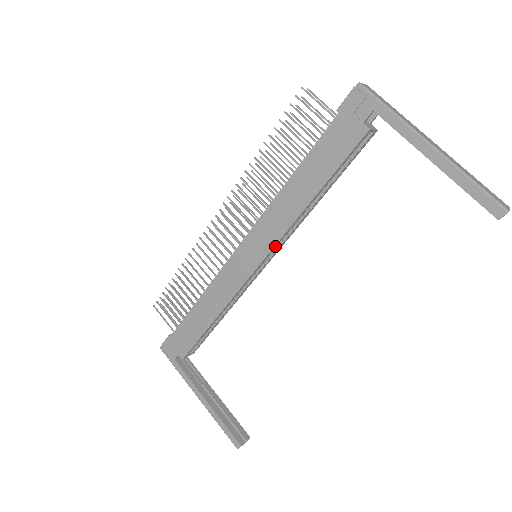
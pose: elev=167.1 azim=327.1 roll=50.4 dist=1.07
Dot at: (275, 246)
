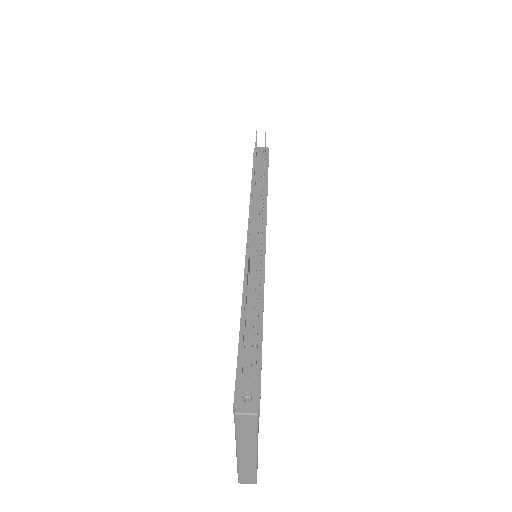
Dot at: occluded
